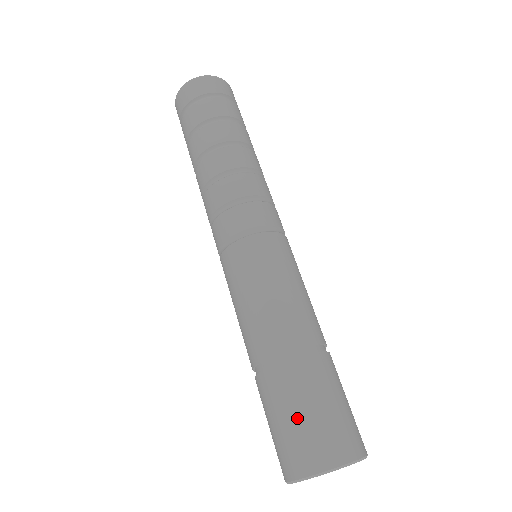
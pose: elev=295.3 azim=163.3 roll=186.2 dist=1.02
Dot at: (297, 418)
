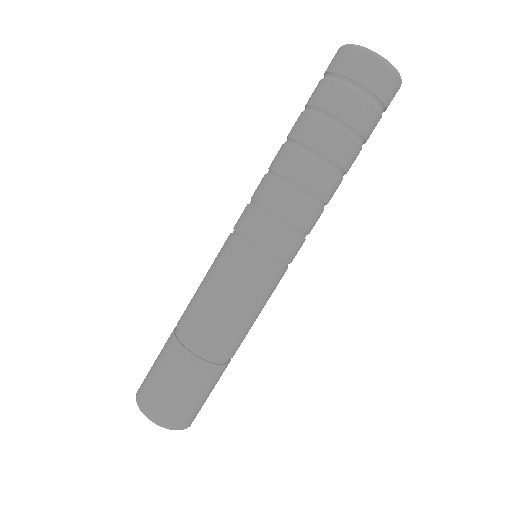
Dot at: (193, 399)
